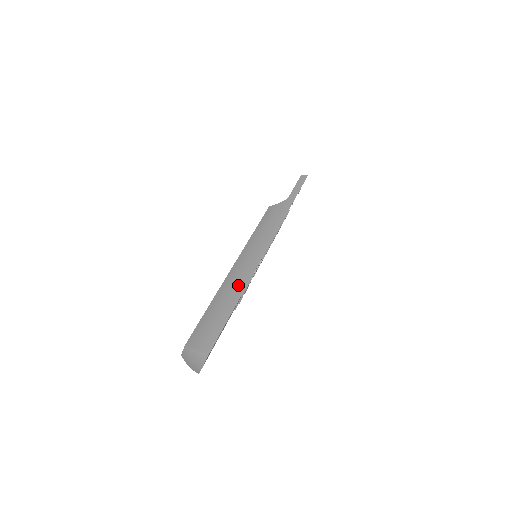
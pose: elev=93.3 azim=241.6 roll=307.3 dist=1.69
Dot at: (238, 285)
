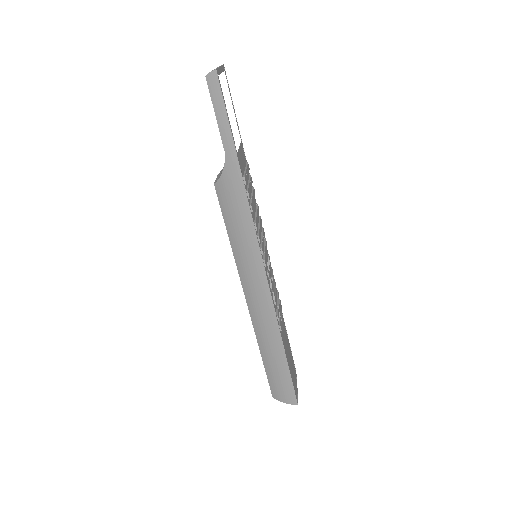
Dot at: (270, 332)
